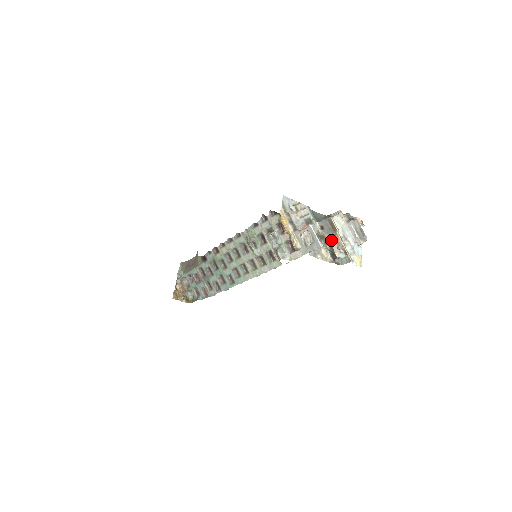
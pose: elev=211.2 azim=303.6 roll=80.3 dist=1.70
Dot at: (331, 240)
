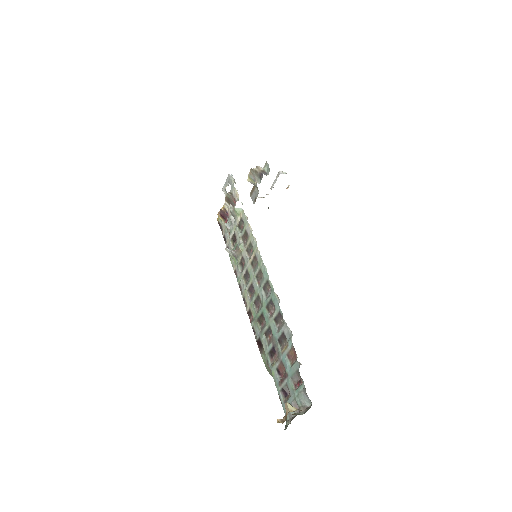
Dot at: (247, 180)
